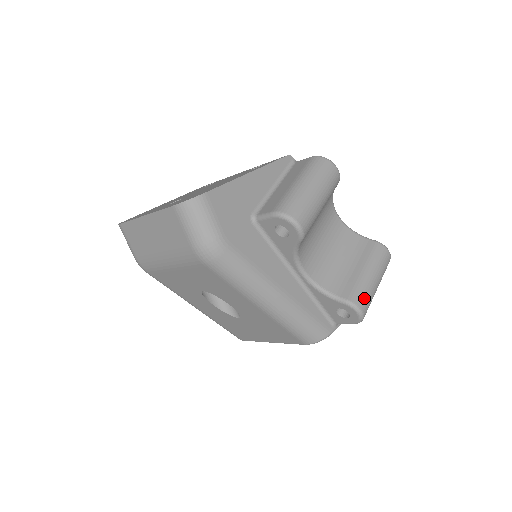
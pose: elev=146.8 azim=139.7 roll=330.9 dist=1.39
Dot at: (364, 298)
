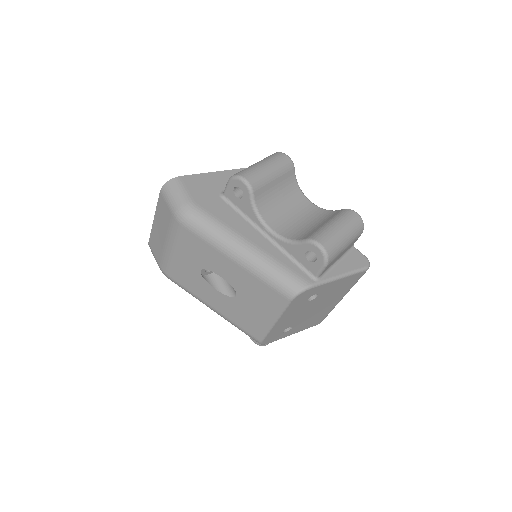
Dot at: (324, 237)
